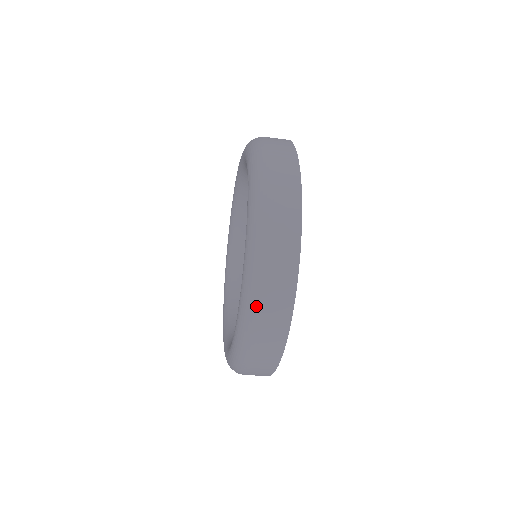
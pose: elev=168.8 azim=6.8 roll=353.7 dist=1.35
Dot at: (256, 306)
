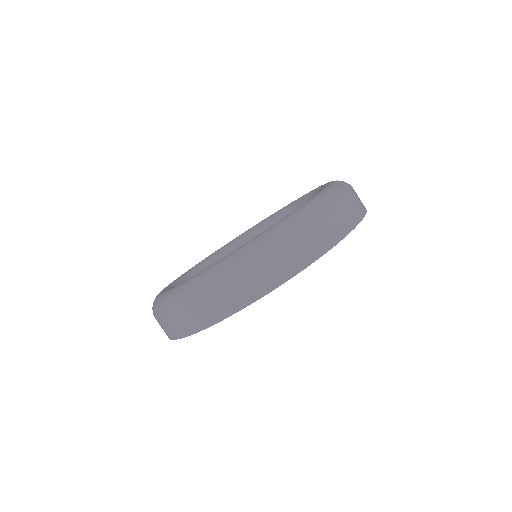
Dot at: (302, 225)
